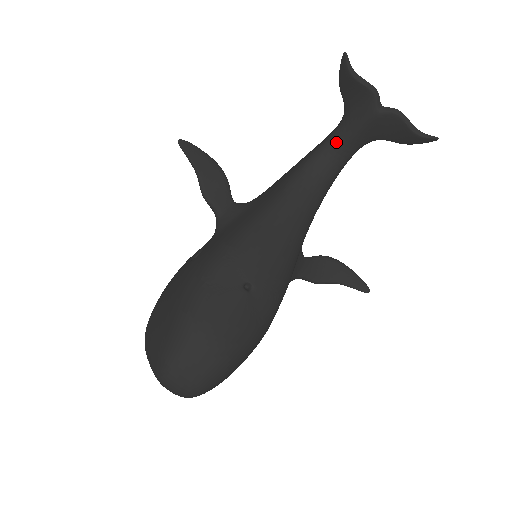
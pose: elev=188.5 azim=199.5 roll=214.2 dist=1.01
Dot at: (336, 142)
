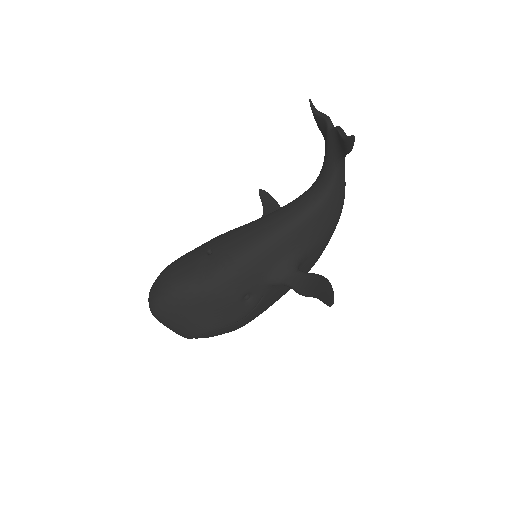
Dot at: (322, 168)
